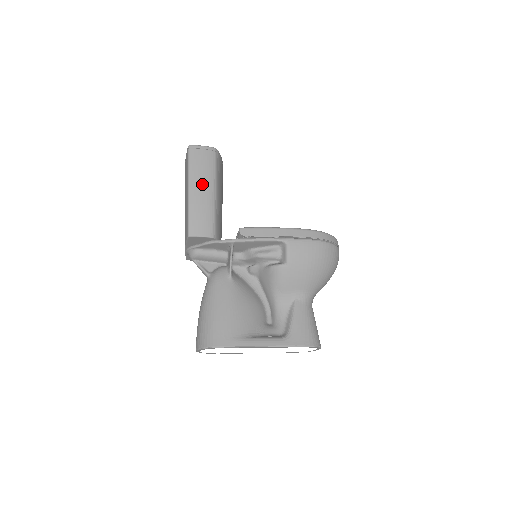
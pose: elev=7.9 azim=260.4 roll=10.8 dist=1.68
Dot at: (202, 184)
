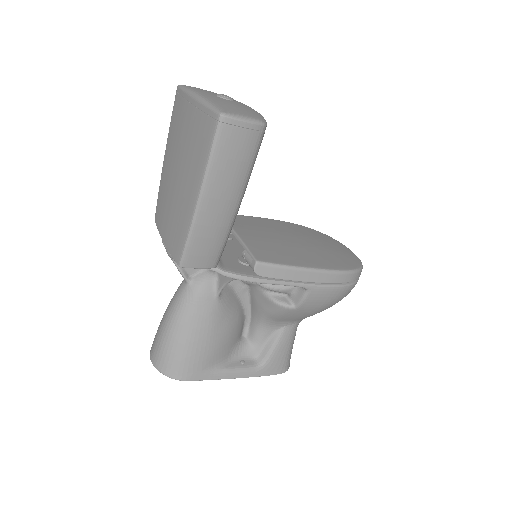
Dot at: (224, 194)
